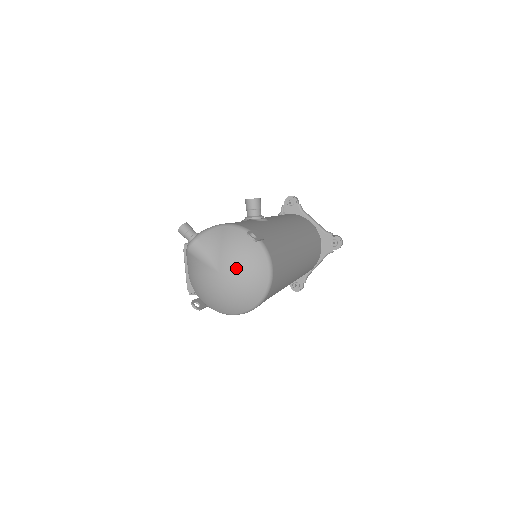
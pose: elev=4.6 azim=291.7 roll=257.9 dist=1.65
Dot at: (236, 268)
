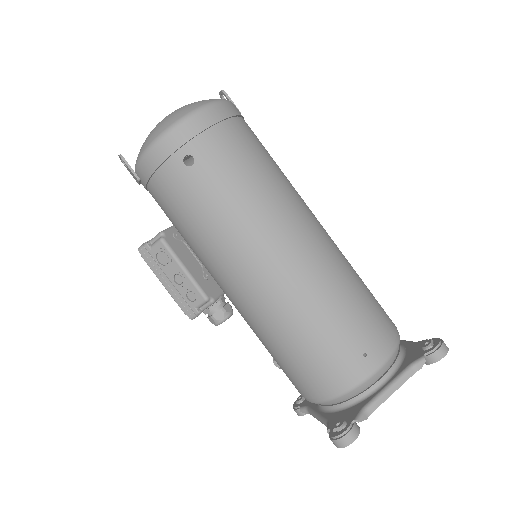
Dot at: occluded
